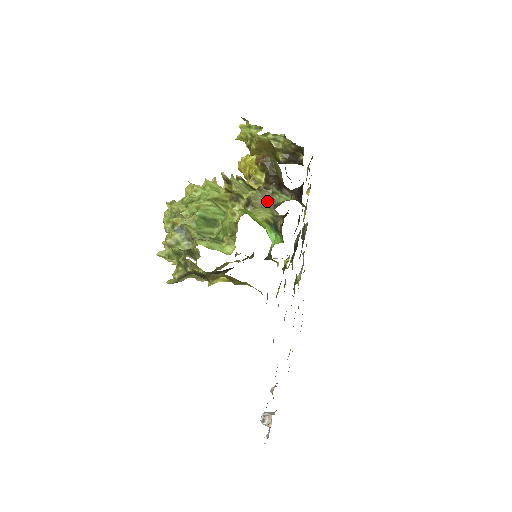
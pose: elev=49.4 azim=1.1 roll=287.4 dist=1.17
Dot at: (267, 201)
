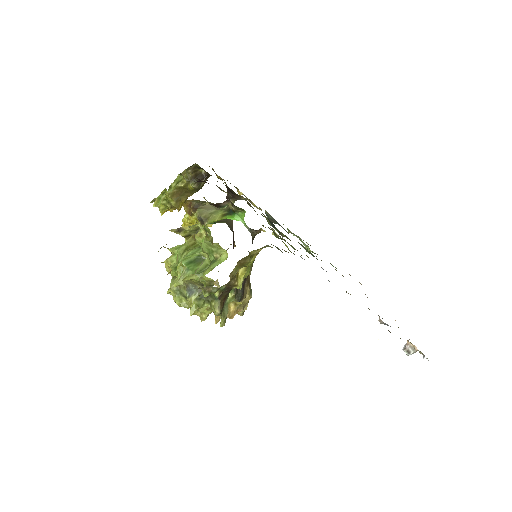
Dot at: (211, 209)
